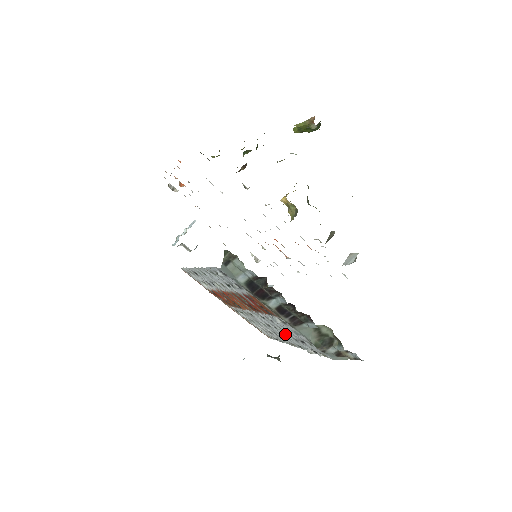
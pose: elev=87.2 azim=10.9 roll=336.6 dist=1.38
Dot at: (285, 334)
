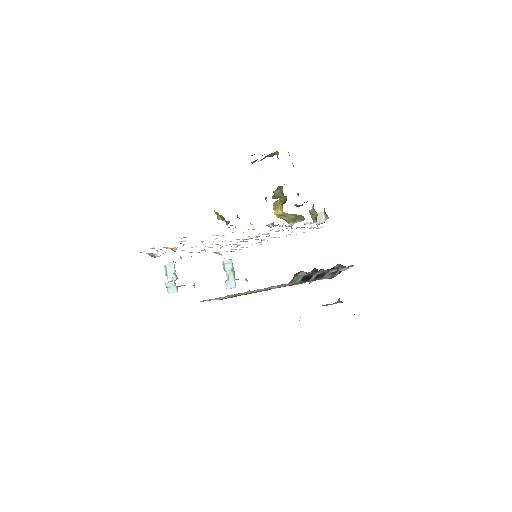
Dot at: occluded
